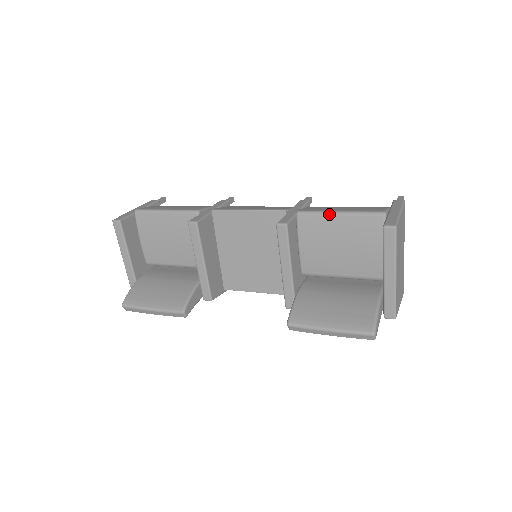
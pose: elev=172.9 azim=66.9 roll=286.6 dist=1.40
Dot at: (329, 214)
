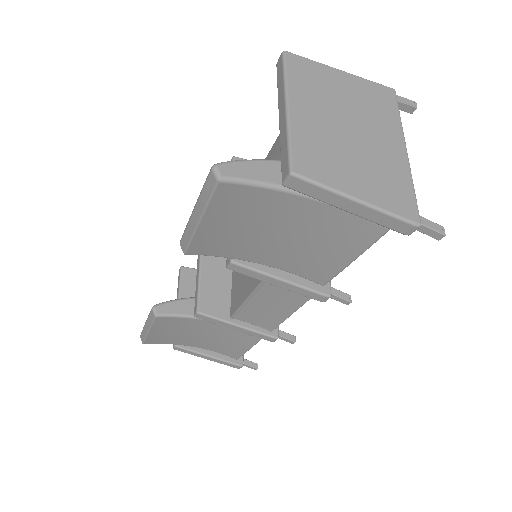
Dot at: occluded
